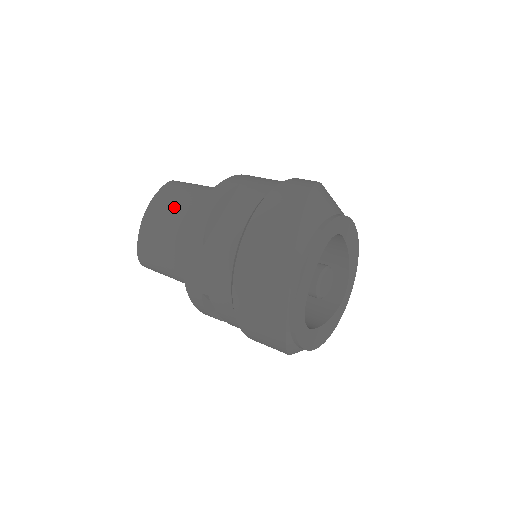
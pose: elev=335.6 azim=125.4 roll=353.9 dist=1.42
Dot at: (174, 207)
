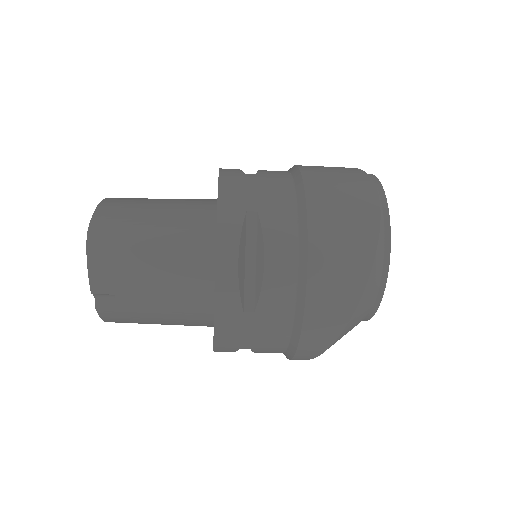
Dot at: occluded
